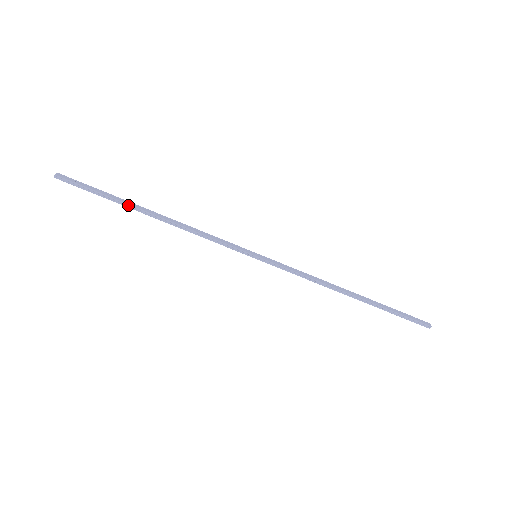
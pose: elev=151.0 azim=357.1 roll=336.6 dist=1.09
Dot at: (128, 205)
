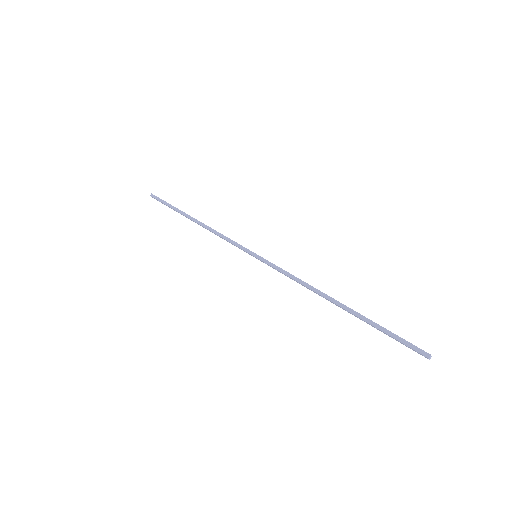
Dot at: (182, 212)
